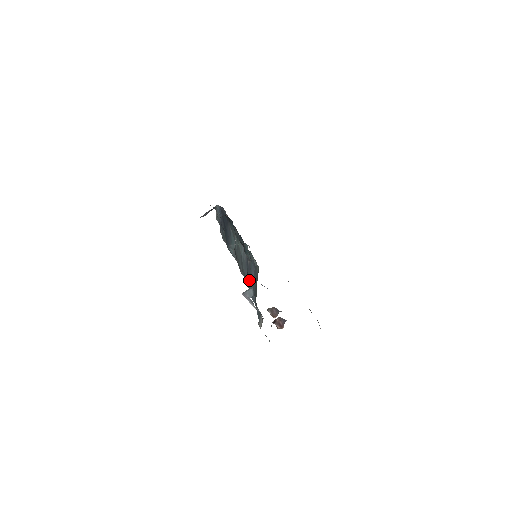
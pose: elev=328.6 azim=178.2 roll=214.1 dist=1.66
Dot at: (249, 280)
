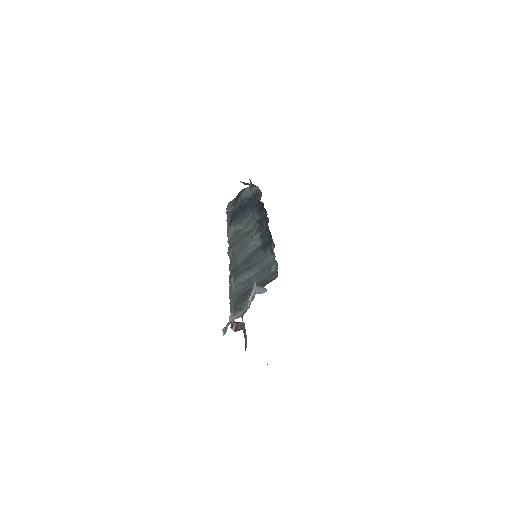
Dot at: (244, 271)
